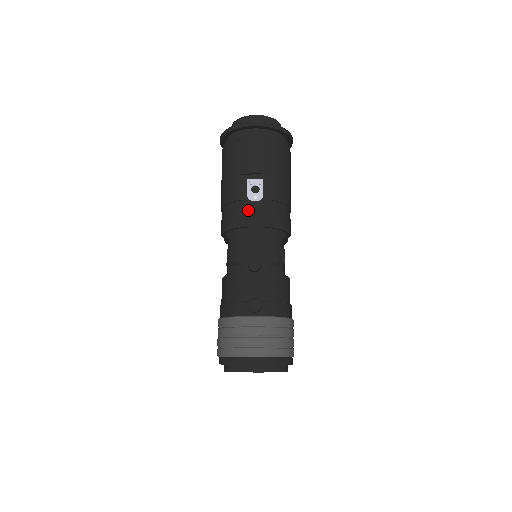
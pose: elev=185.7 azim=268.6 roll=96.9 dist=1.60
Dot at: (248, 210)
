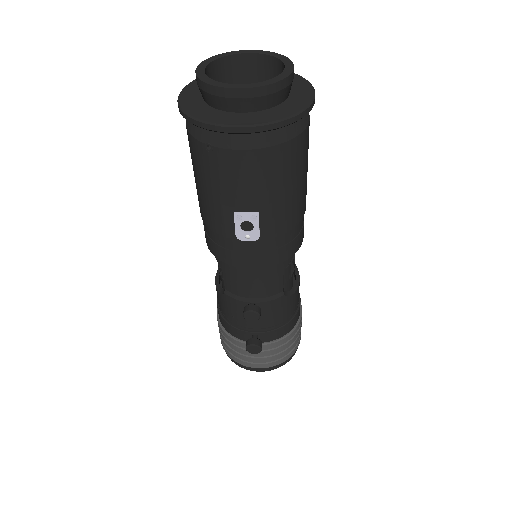
Dot at: (238, 250)
